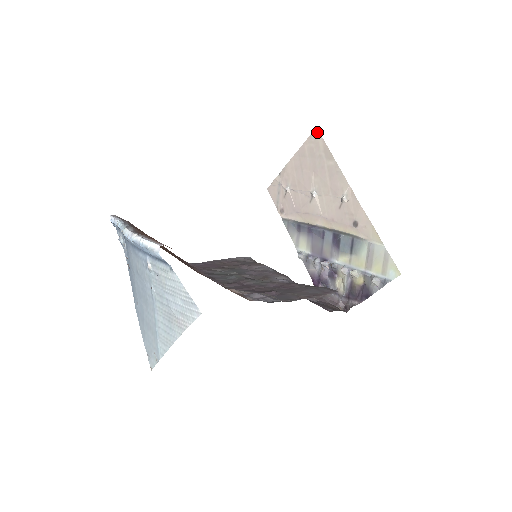
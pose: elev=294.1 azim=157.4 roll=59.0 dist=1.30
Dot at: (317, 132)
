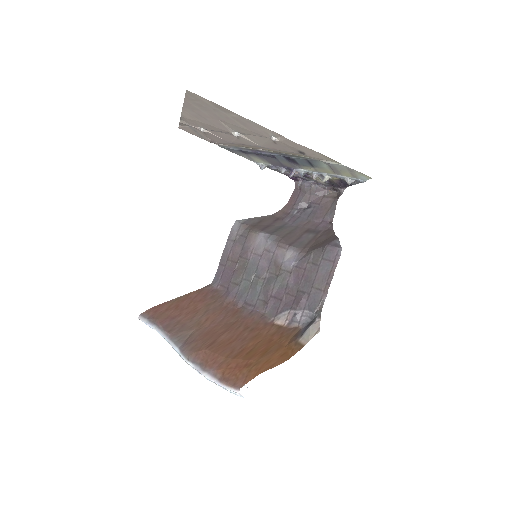
Dot at: (191, 94)
